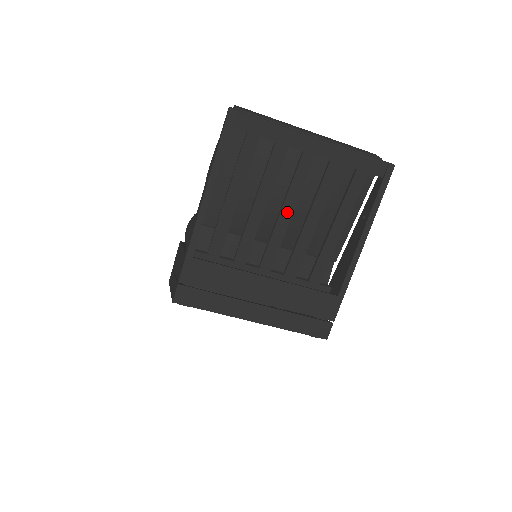
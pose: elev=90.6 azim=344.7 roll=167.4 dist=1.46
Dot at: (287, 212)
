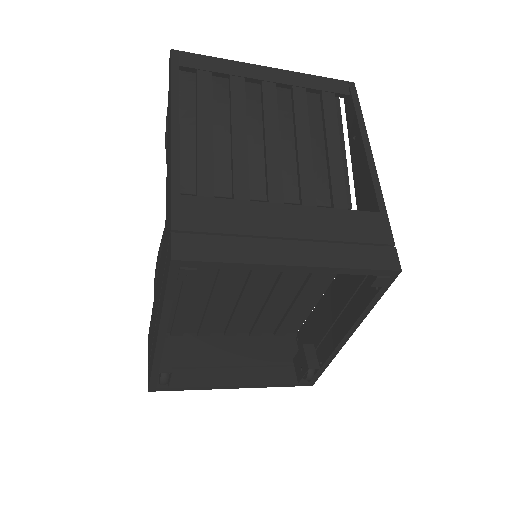
Dot at: (273, 144)
